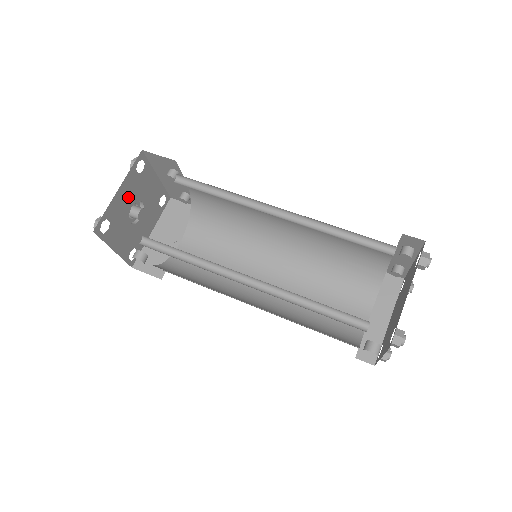
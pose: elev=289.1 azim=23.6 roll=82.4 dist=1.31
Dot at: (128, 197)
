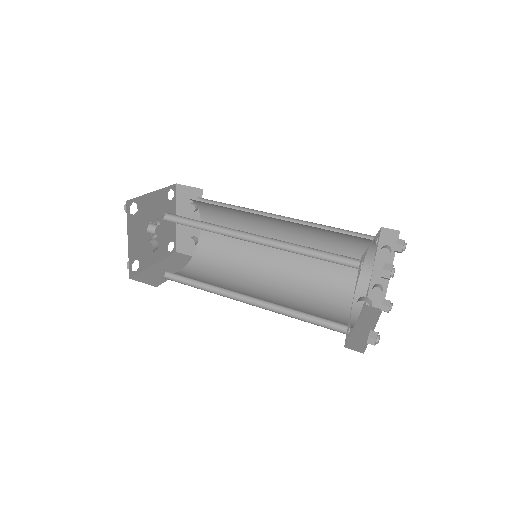
Dot at: (155, 208)
